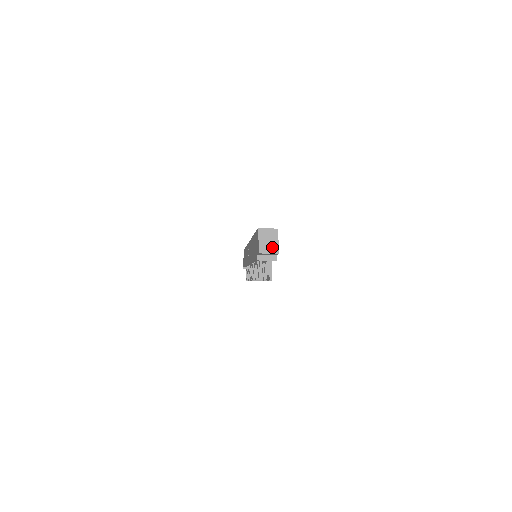
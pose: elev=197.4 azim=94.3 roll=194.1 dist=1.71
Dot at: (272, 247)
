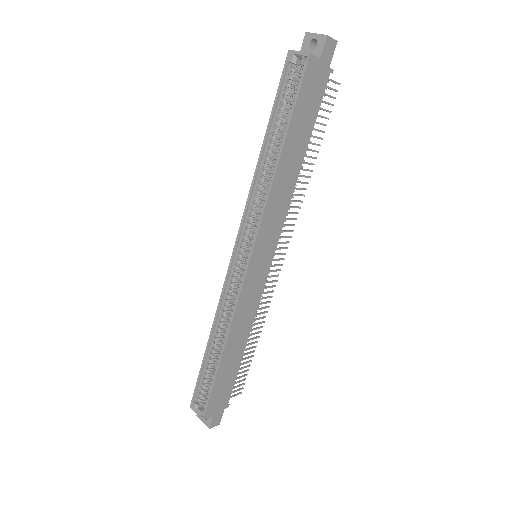
Dot at: occluded
